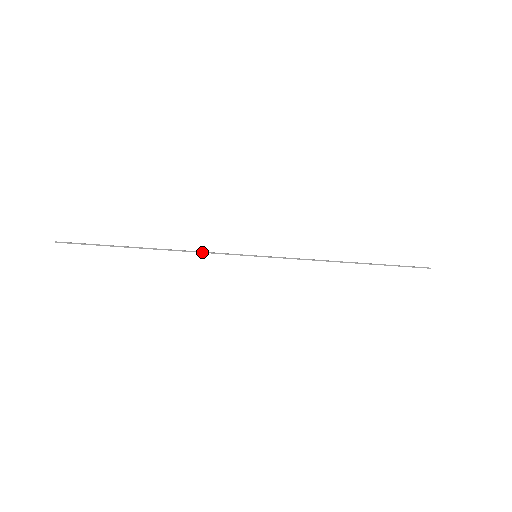
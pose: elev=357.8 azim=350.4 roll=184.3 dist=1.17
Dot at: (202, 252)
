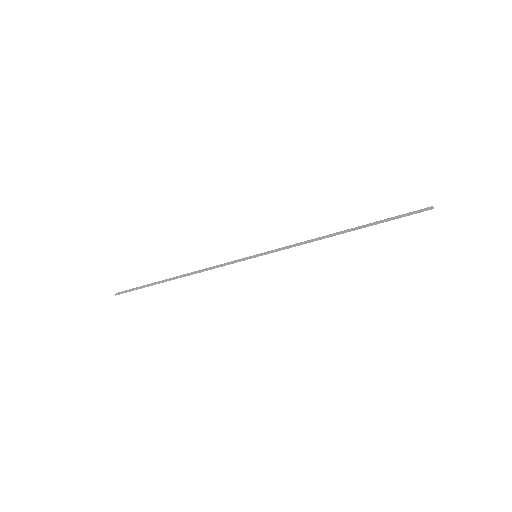
Dot at: occluded
